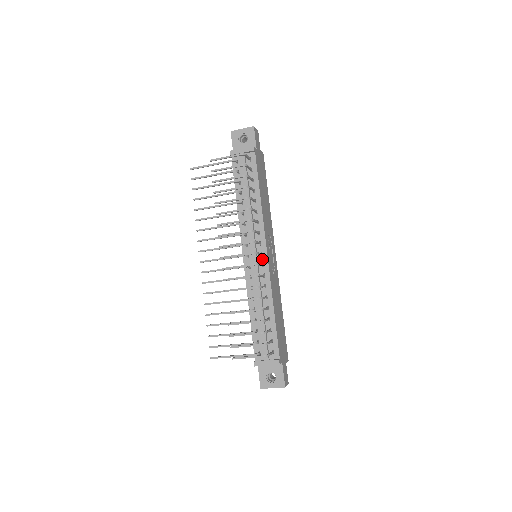
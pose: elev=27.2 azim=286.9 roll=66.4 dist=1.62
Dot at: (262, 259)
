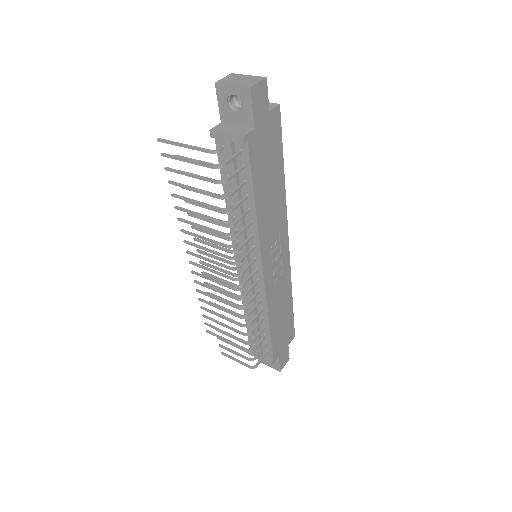
Dot at: (257, 275)
